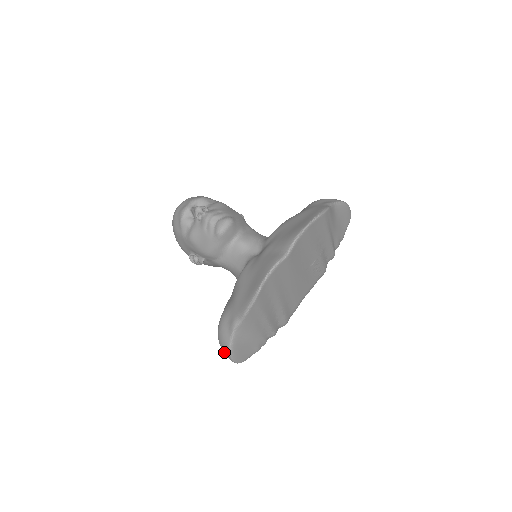
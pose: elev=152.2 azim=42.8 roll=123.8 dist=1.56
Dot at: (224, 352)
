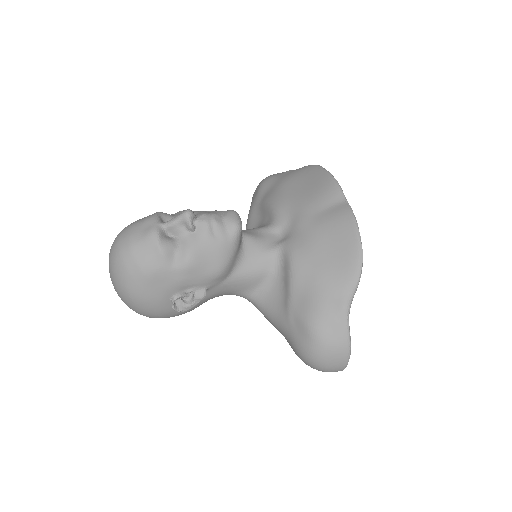
Dot at: (334, 362)
